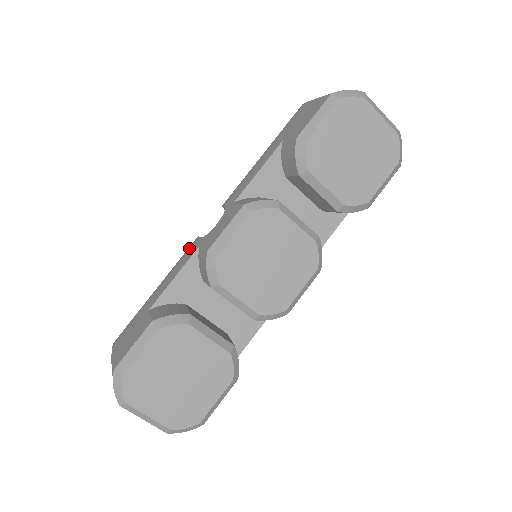
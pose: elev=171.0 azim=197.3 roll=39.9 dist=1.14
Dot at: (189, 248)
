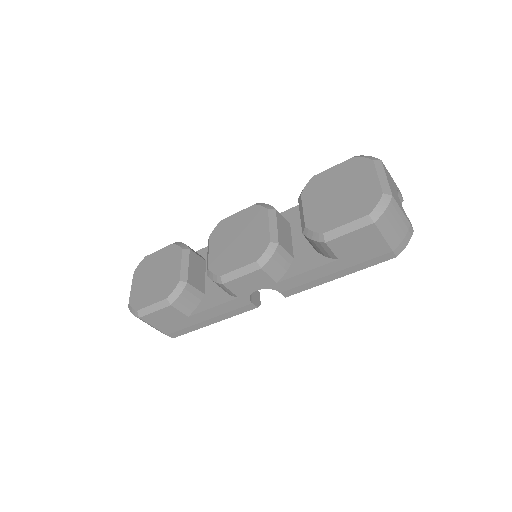
Dot at: occluded
